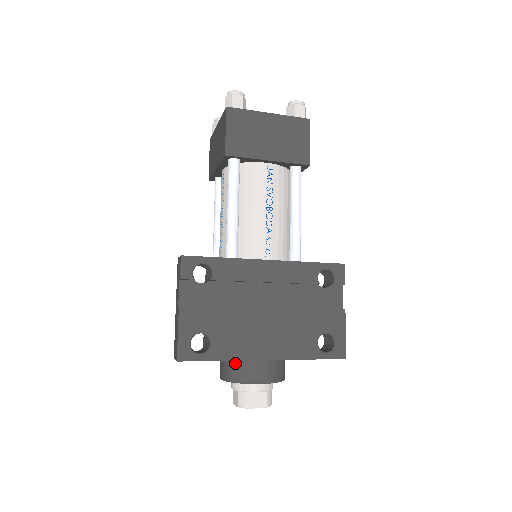
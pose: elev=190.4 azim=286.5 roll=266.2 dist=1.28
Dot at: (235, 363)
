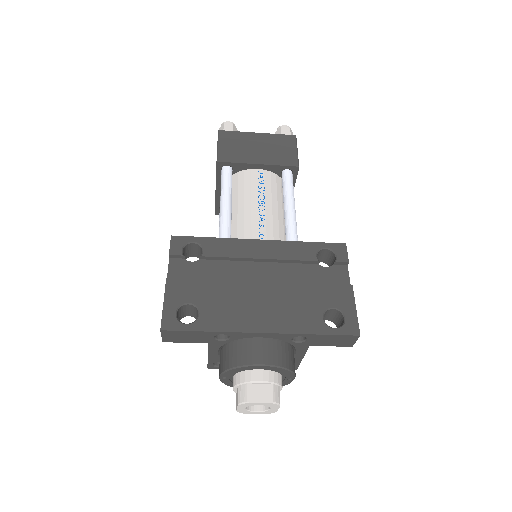
Dot at: (231, 348)
